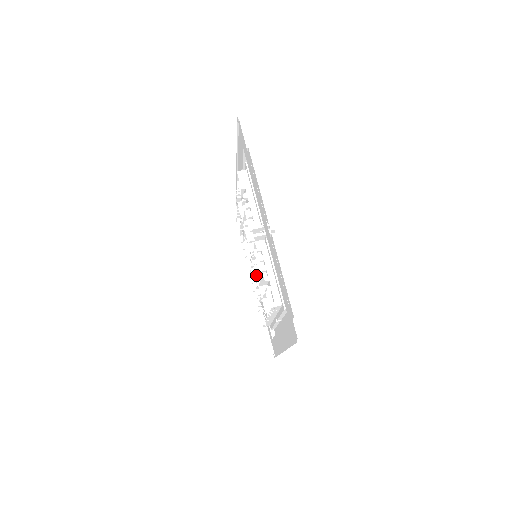
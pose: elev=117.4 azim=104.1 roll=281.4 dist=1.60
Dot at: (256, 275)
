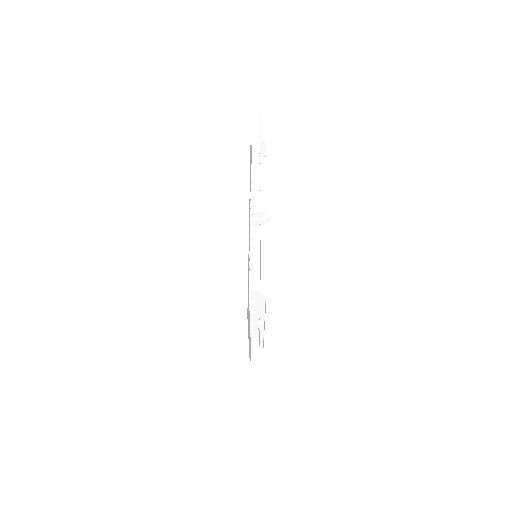
Dot at: occluded
